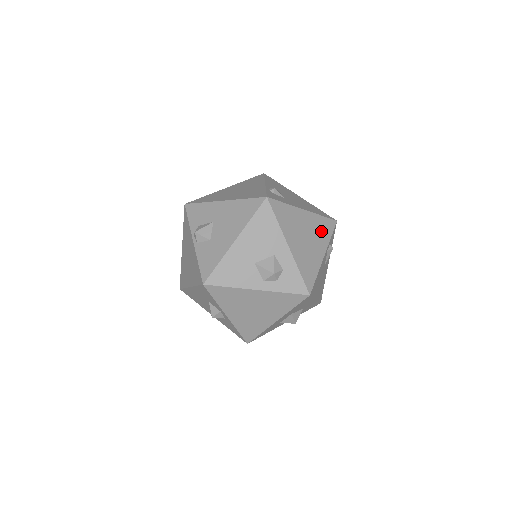
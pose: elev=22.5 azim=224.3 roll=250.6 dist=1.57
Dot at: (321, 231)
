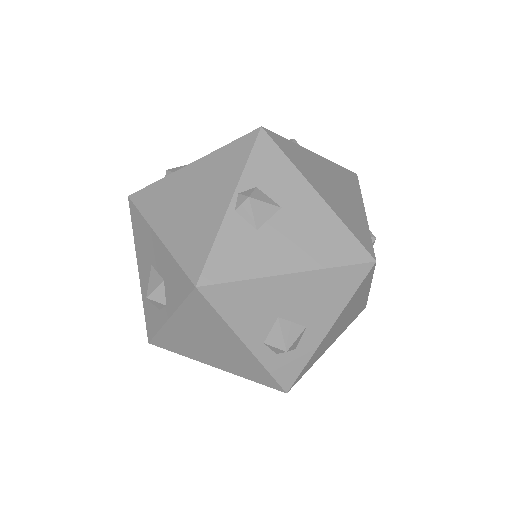
Dot at: (353, 316)
